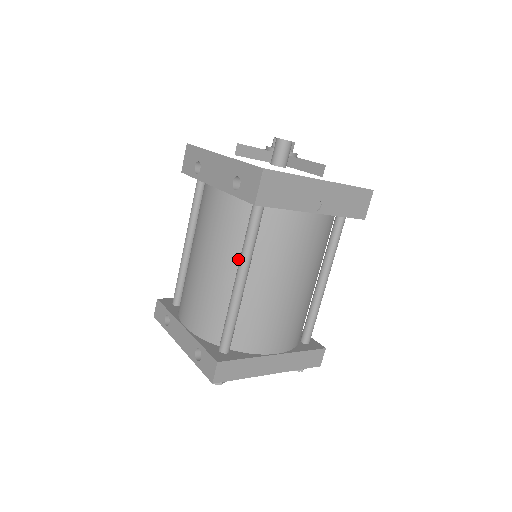
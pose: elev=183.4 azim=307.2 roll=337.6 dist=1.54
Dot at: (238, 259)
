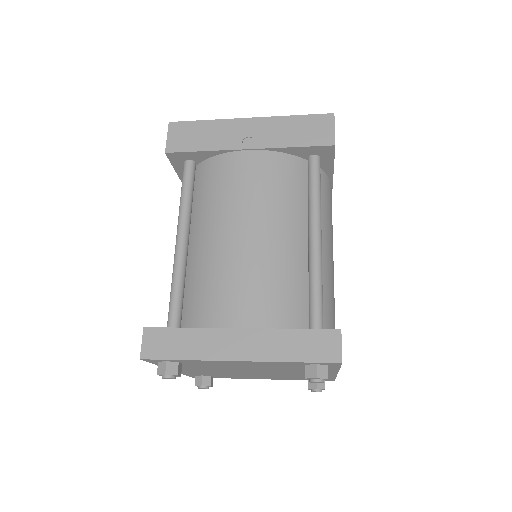
Dot at: occluded
